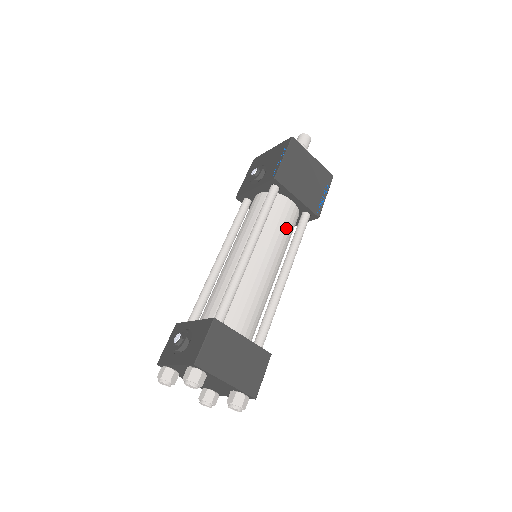
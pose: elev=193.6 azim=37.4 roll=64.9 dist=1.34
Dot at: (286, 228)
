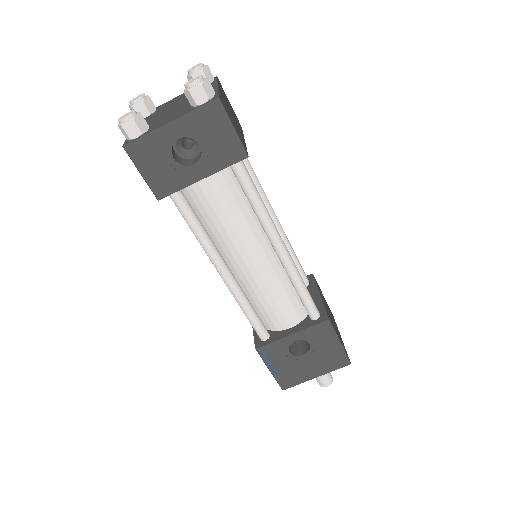
Dot at: occluded
